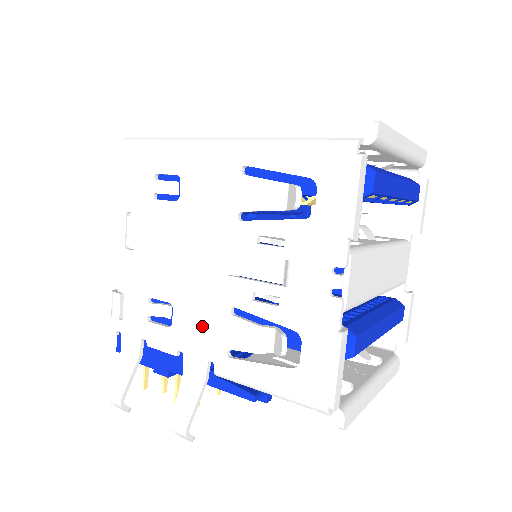
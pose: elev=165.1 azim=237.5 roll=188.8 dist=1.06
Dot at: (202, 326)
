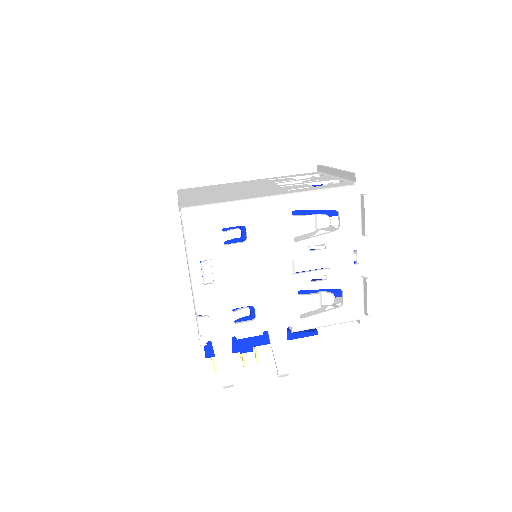
Dot at: (279, 309)
